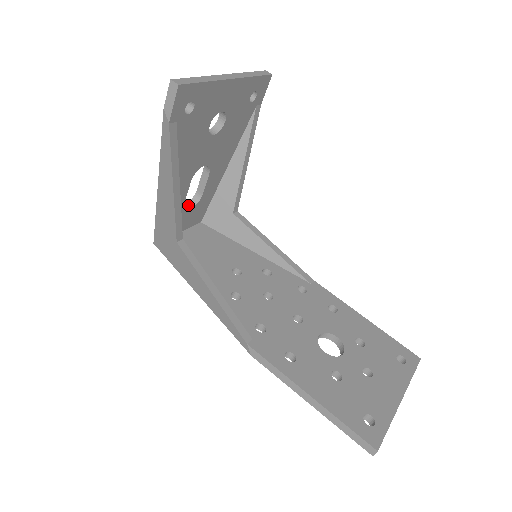
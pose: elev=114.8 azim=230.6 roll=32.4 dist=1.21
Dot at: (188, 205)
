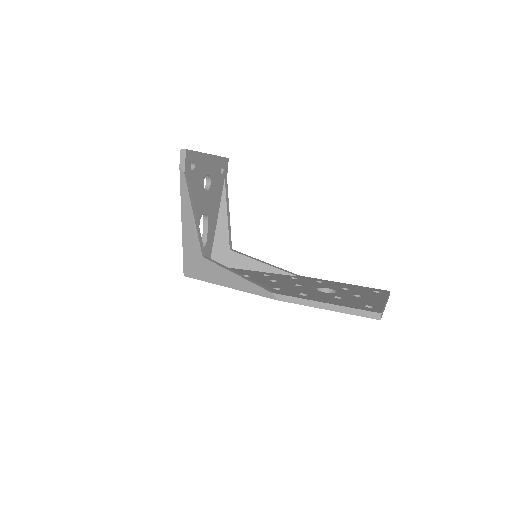
Dot at: occluded
